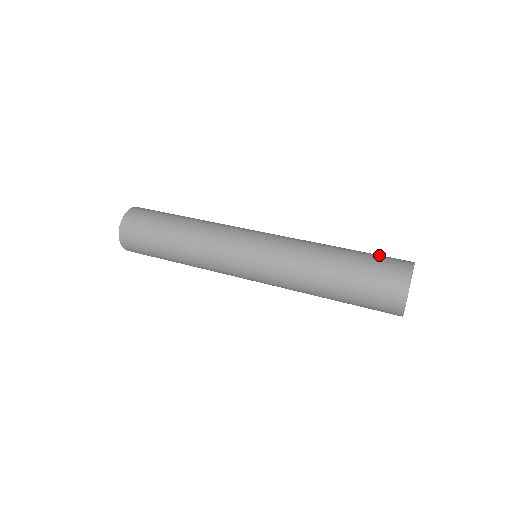
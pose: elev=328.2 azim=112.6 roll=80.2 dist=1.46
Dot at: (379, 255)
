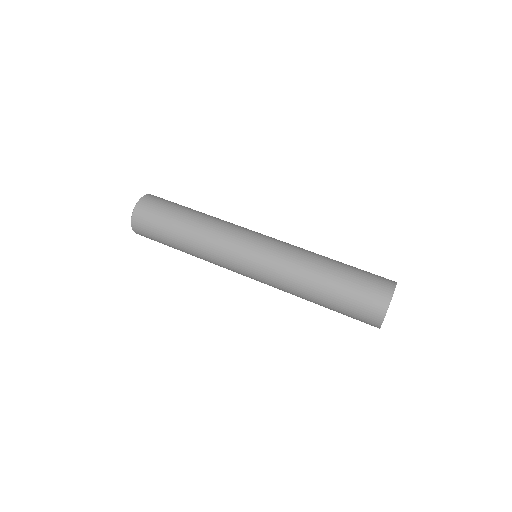
Dot at: (365, 275)
